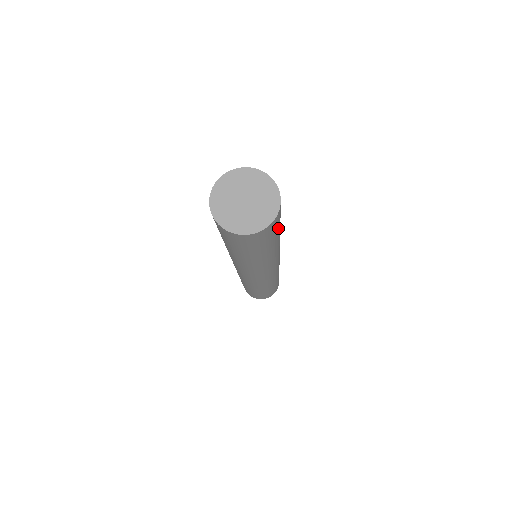
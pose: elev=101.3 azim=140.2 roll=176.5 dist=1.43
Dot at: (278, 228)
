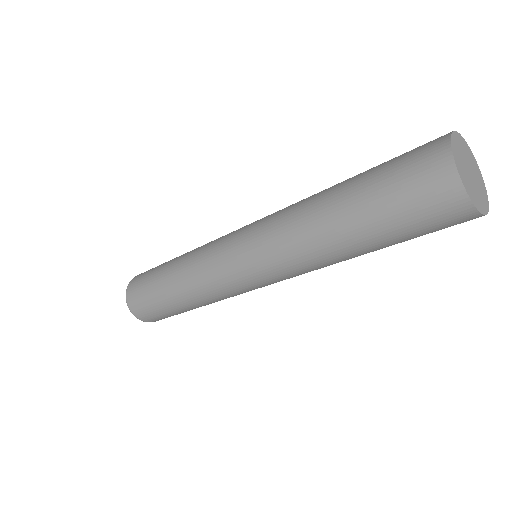
Dot at: occluded
